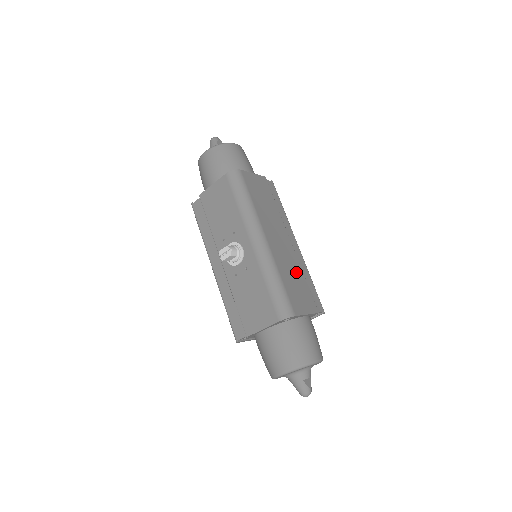
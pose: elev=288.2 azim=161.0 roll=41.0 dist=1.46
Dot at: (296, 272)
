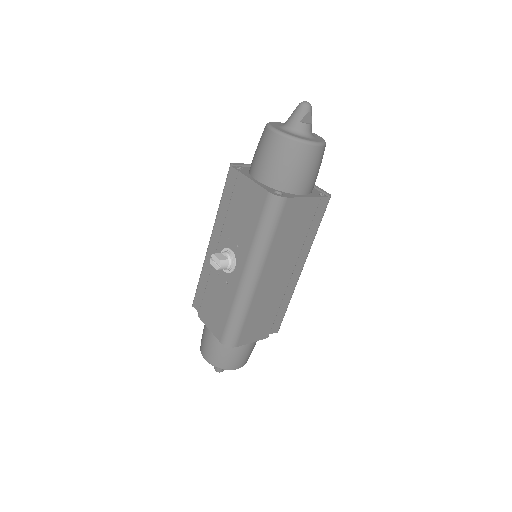
Dot at: (272, 305)
